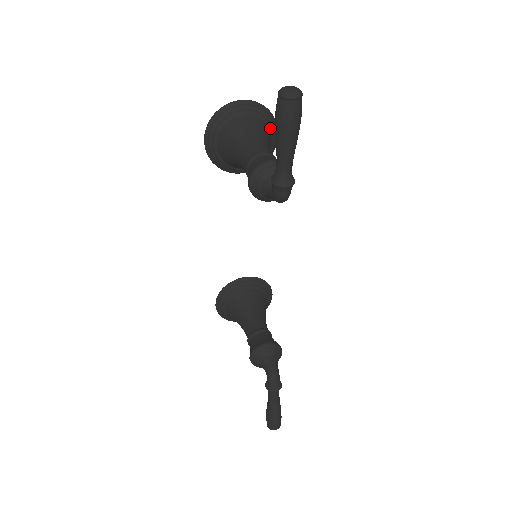
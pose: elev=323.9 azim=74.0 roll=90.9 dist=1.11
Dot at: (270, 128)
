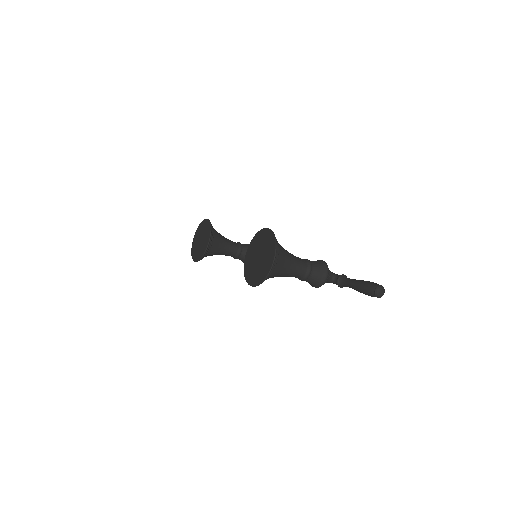
Dot at: occluded
